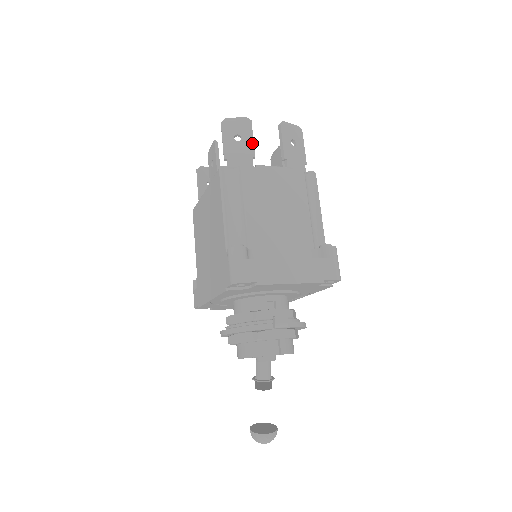
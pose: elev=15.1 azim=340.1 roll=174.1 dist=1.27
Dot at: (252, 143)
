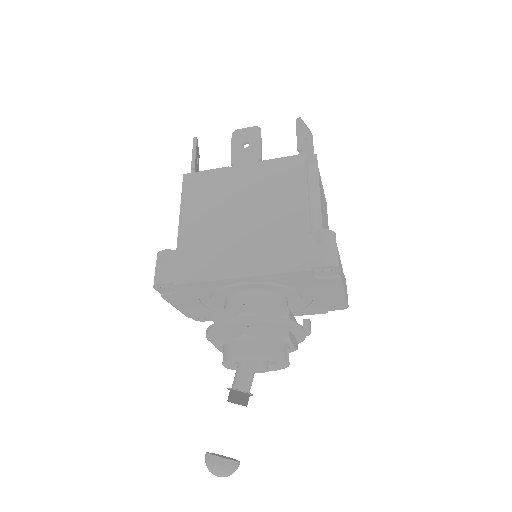
Dot at: (313, 153)
